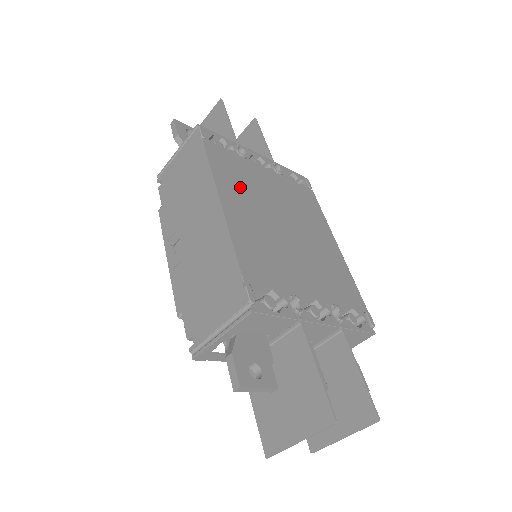
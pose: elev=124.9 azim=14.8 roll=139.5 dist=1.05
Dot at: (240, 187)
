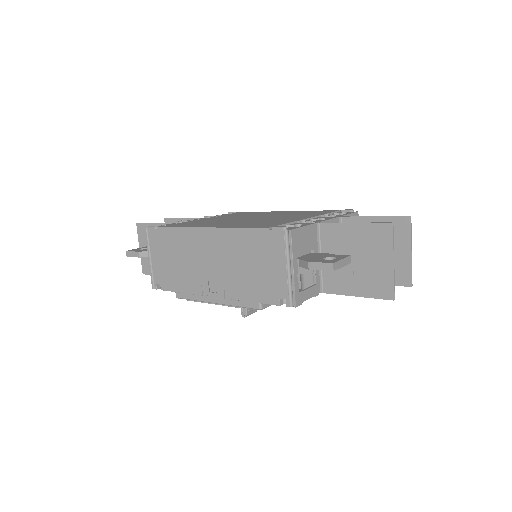
Dot at: occluded
